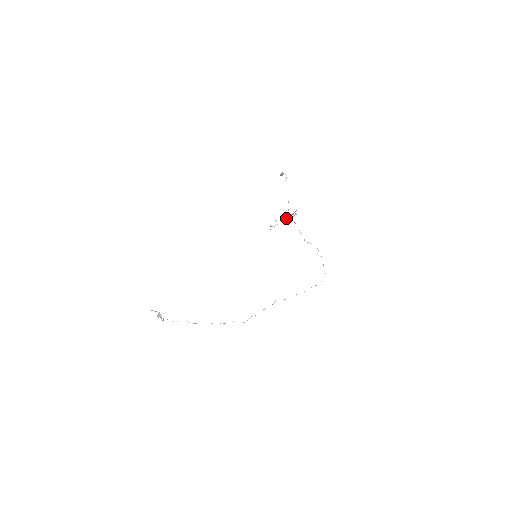
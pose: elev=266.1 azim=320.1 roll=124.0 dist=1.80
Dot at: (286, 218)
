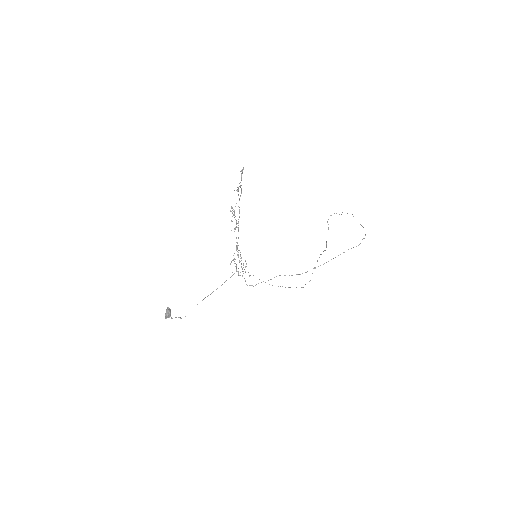
Dot at: occluded
